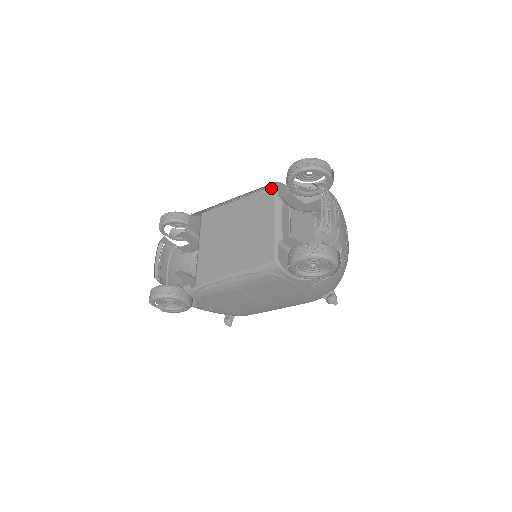
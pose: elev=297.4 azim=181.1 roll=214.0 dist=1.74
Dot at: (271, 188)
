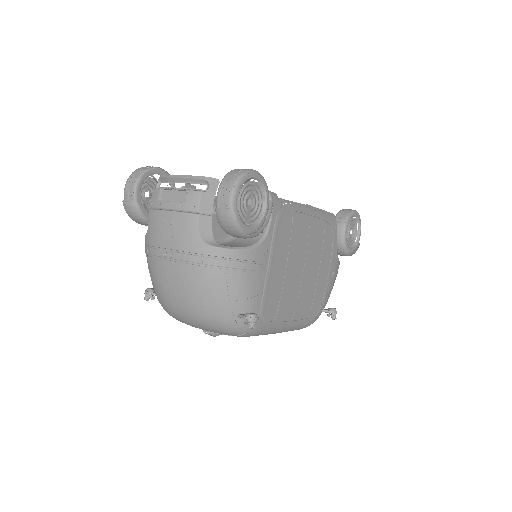
Dot at: occluded
